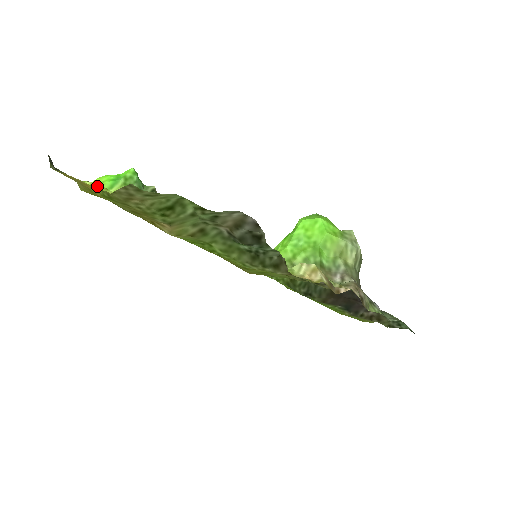
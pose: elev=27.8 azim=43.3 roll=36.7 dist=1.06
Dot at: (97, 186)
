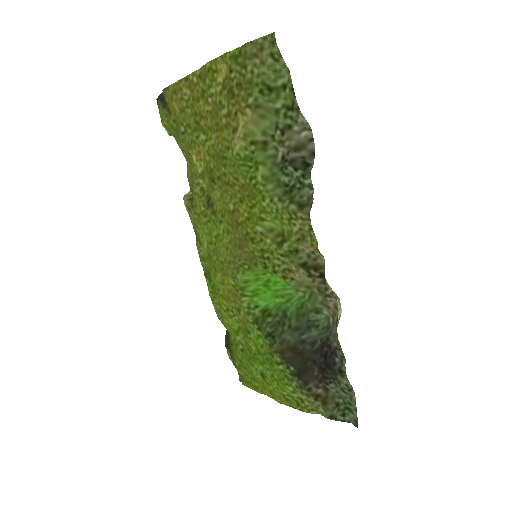
Dot at: occluded
